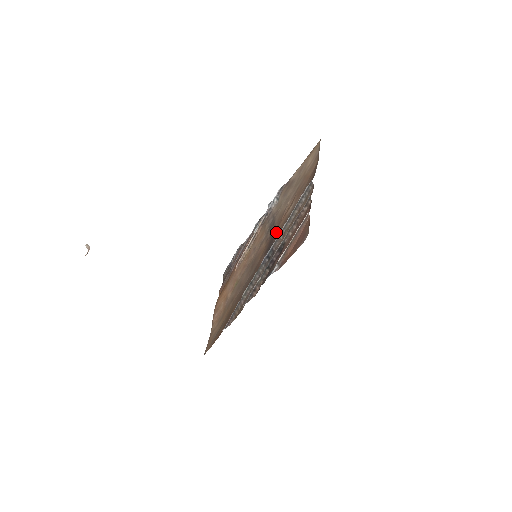
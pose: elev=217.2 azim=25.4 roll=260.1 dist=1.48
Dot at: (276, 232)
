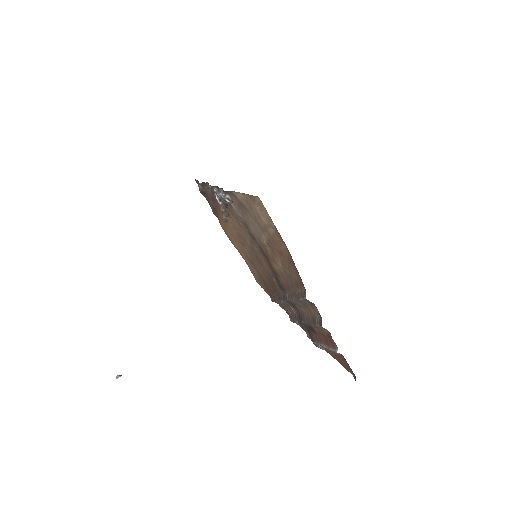
Dot at: (275, 272)
